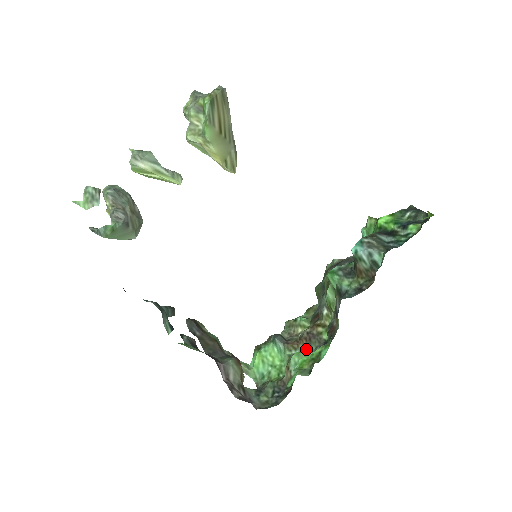
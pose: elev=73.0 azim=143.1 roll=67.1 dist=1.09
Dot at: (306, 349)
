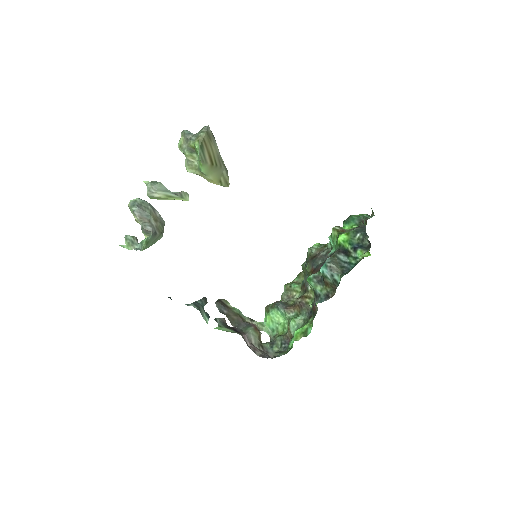
Dot at: (299, 313)
